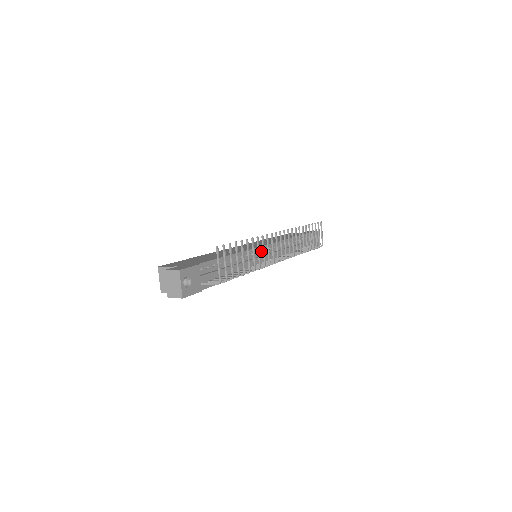
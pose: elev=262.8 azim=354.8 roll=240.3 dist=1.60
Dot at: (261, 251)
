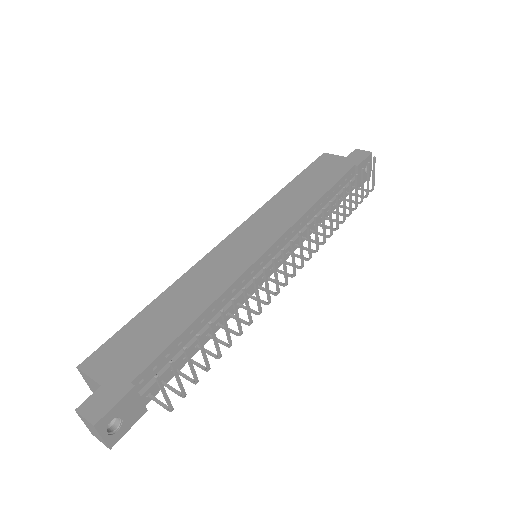
Dot at: (261, 261)
